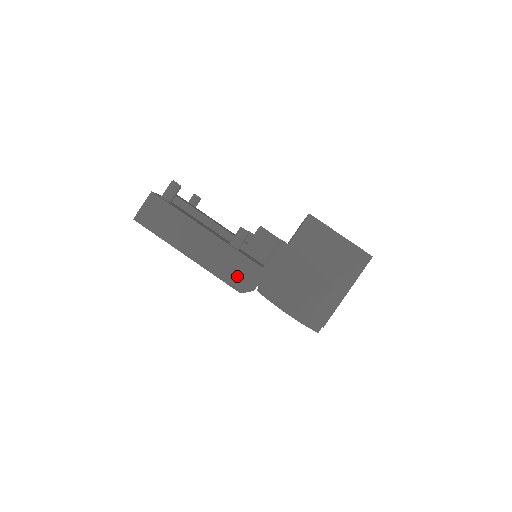
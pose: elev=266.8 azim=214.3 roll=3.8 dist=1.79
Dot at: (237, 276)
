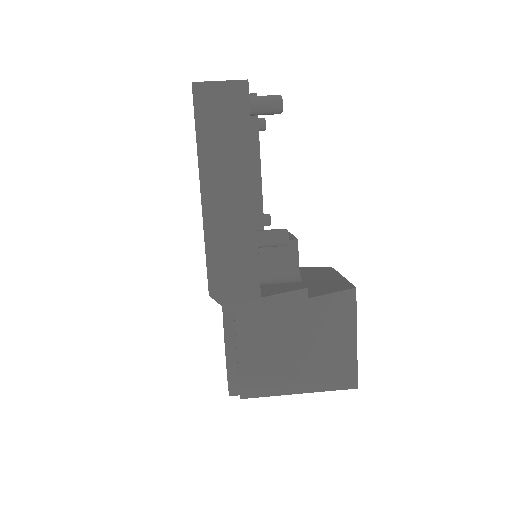
Dot at: (227, 275)
